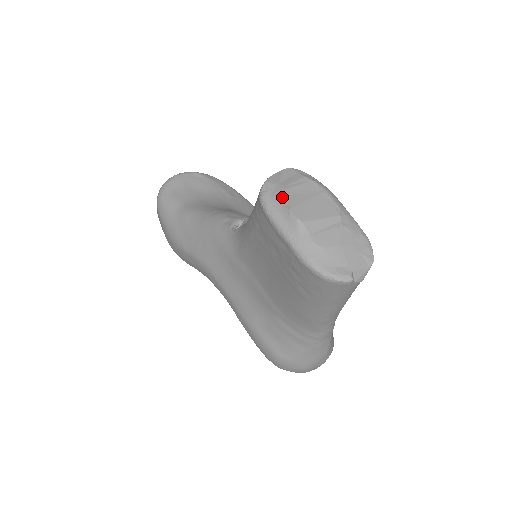
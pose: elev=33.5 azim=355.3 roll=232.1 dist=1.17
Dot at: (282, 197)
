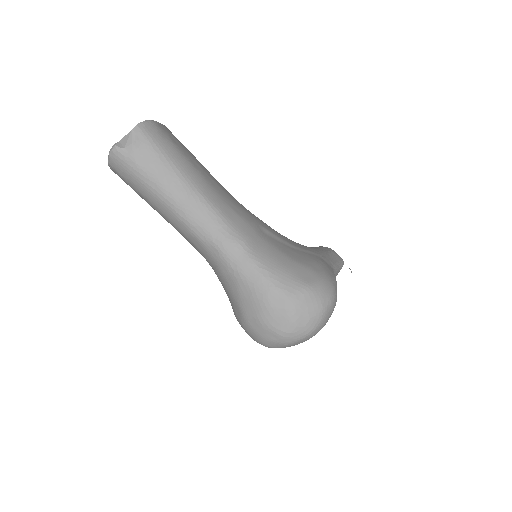
Dot at: occluded
